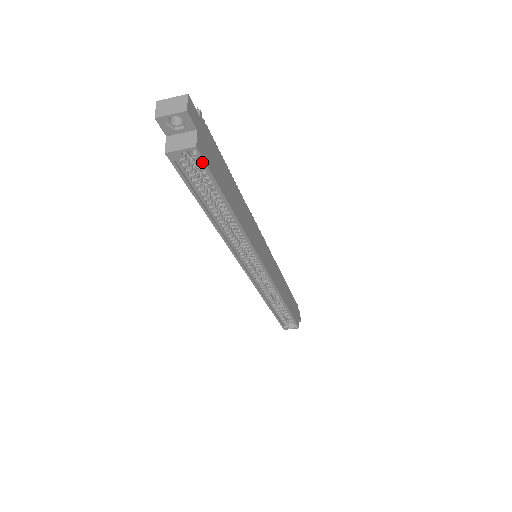
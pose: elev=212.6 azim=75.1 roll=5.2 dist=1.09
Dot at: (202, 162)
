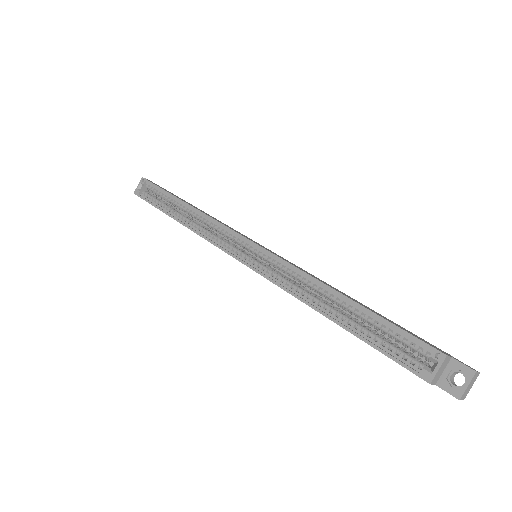
Dot at: (148, 183)
